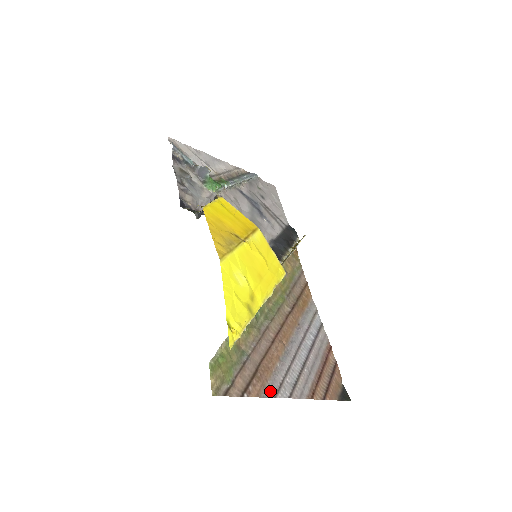
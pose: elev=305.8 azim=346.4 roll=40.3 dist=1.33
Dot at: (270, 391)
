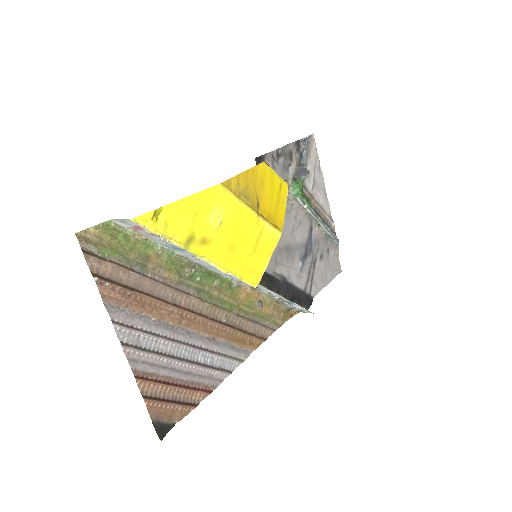
Dot at: (117, 313)
